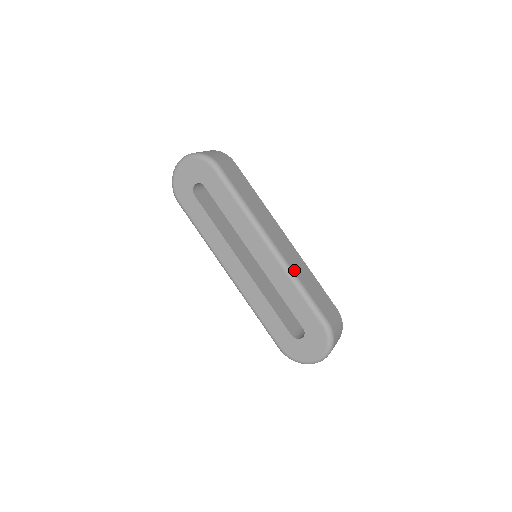
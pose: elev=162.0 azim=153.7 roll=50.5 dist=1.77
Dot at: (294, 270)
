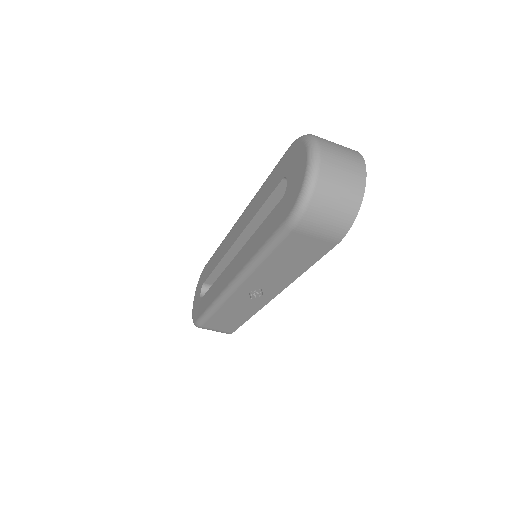
Dot at: occluded
